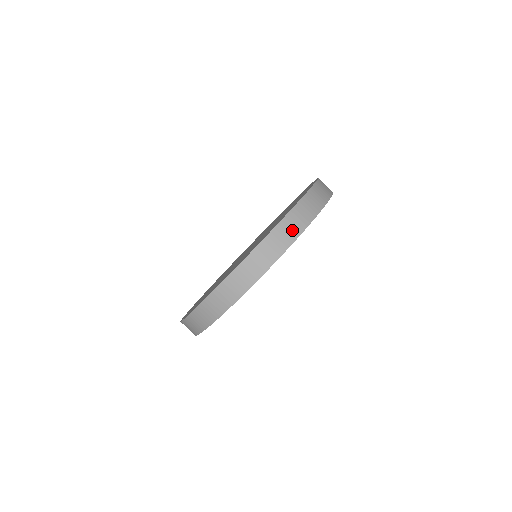
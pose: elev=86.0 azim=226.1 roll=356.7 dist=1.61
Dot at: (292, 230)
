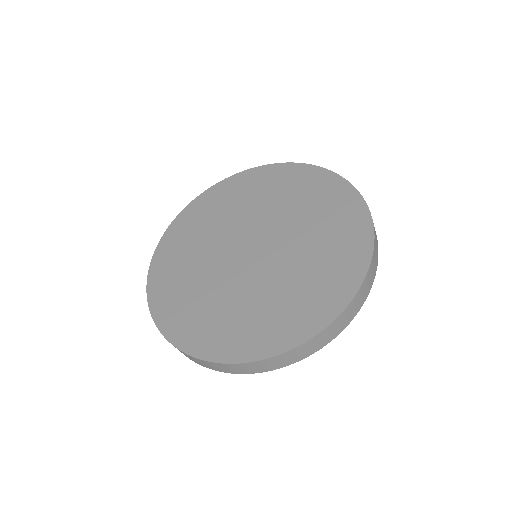
Dot at: (231, 370)
